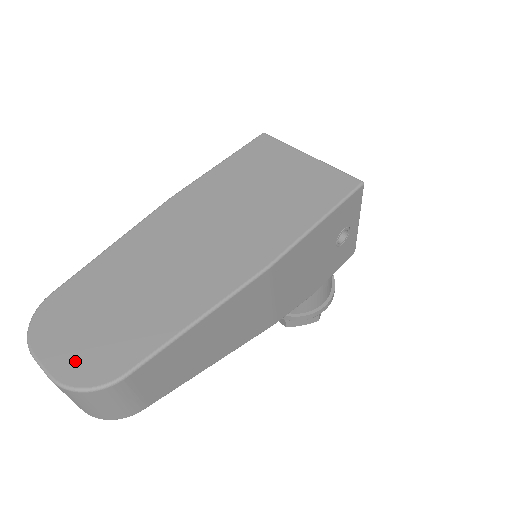
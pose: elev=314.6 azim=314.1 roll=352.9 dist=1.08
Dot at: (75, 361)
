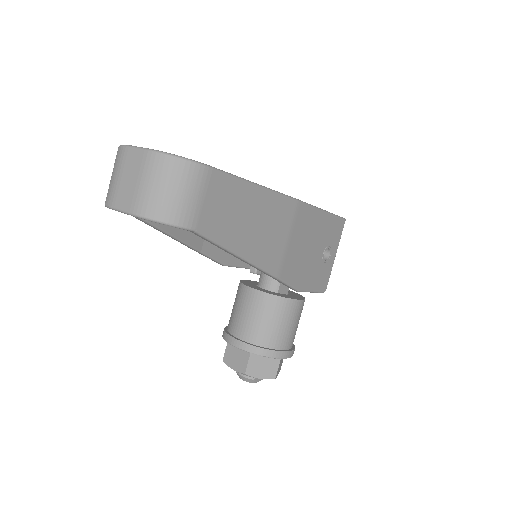
Dot at: occluded
